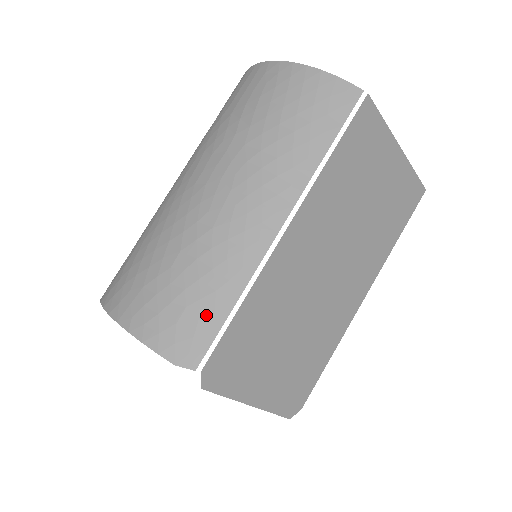
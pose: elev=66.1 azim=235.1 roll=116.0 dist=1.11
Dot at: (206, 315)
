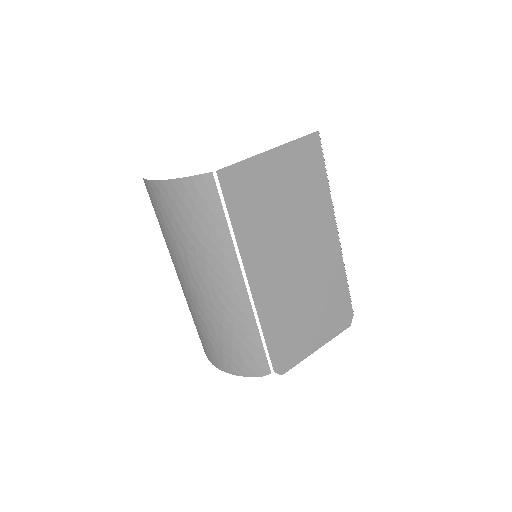
Dot at: (252, 349)
